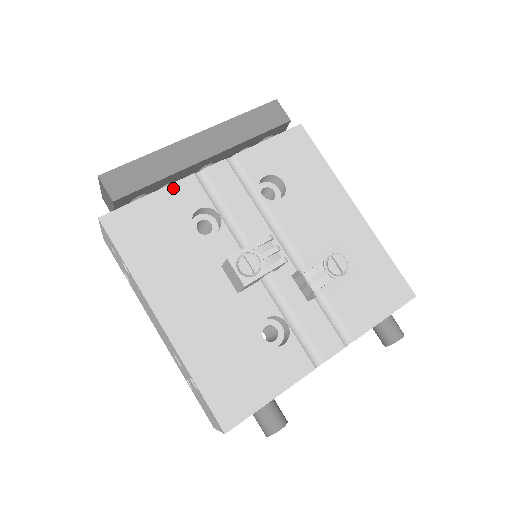
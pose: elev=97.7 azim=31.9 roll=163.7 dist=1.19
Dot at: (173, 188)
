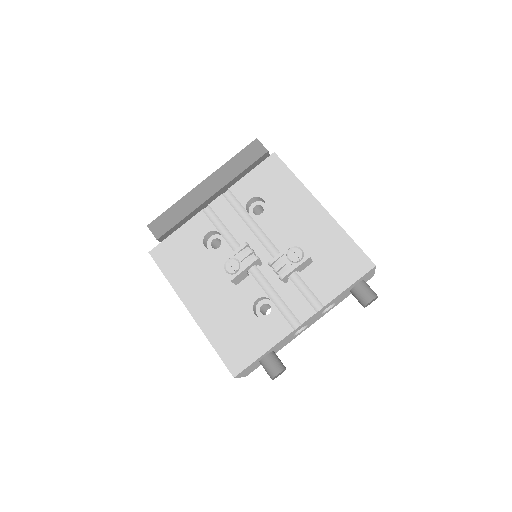
Dot at: (190, 223)
